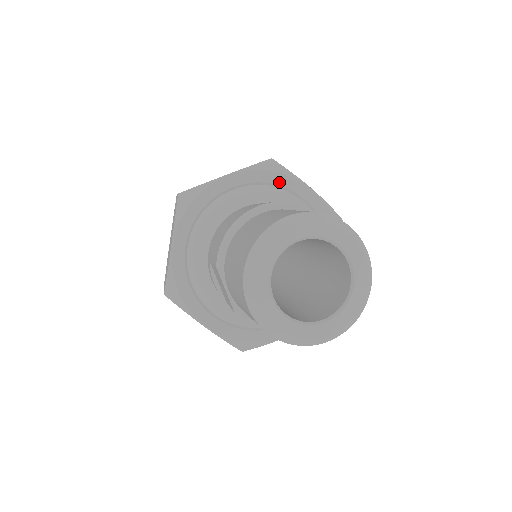
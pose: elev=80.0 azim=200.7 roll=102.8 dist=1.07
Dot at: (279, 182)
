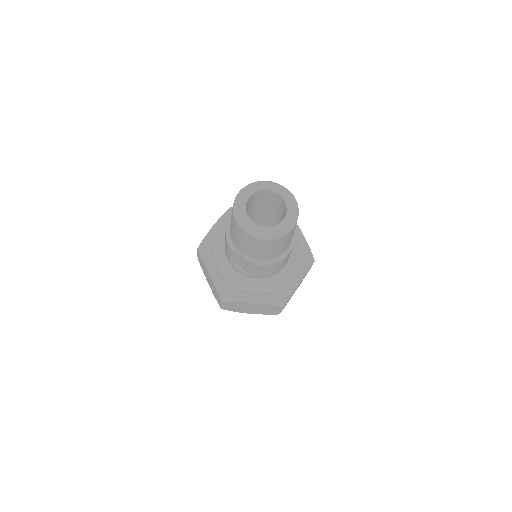
Dot at: occluded
